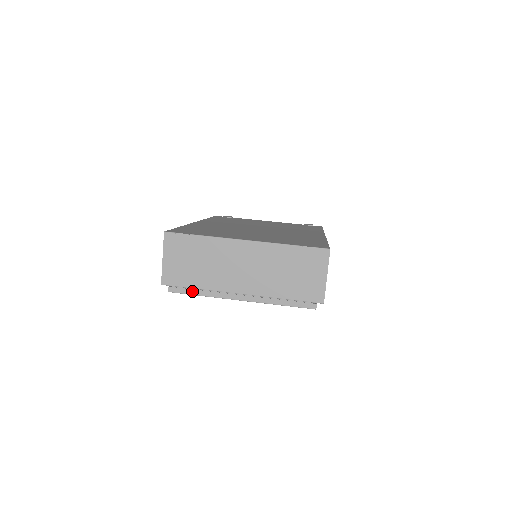
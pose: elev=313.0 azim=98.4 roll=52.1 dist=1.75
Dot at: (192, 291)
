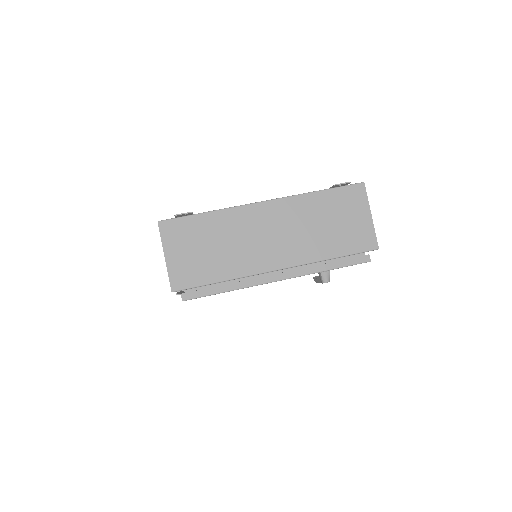
Dot at: (213, 289)
